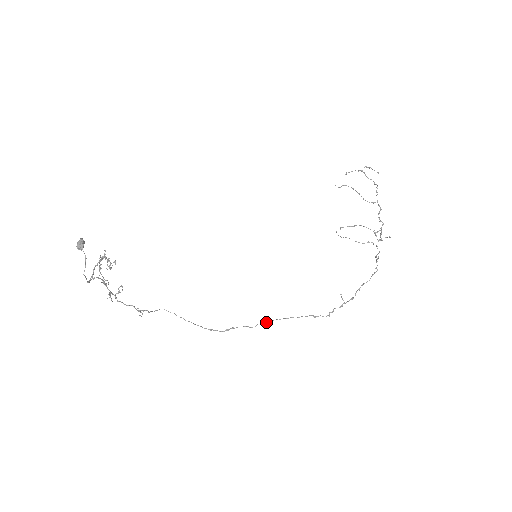
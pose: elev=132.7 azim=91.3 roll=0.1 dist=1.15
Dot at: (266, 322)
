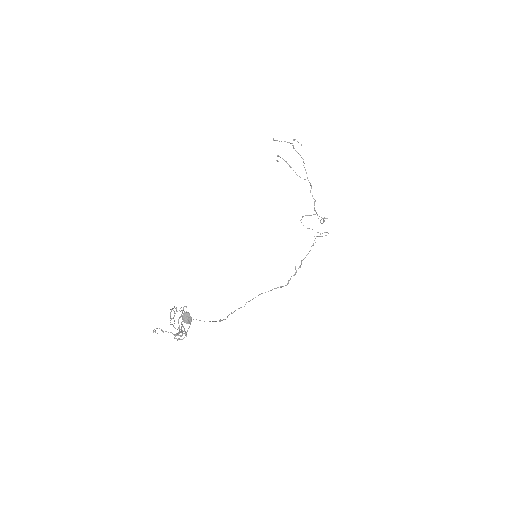
Dot at: occluded
